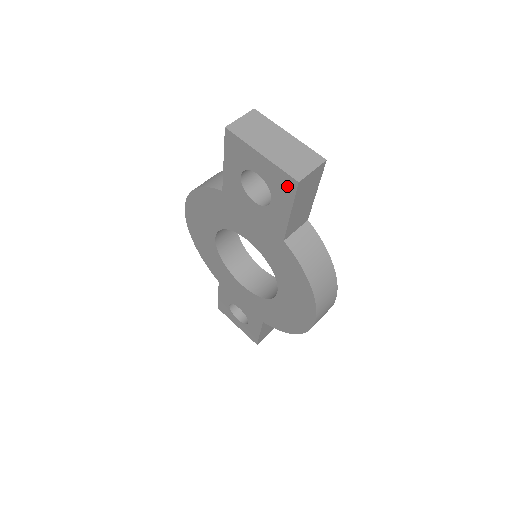
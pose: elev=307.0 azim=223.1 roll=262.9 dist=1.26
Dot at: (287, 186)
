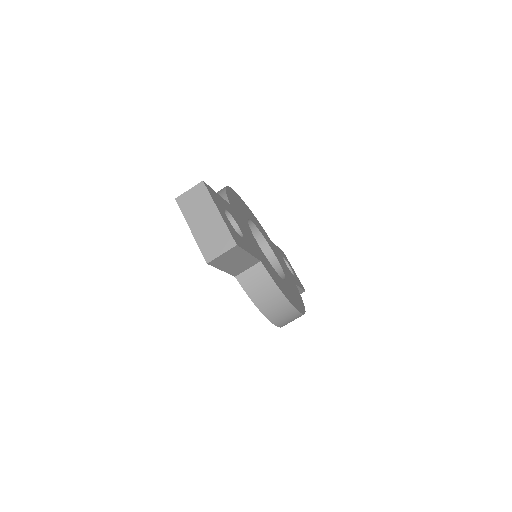
Dot at: occluded
